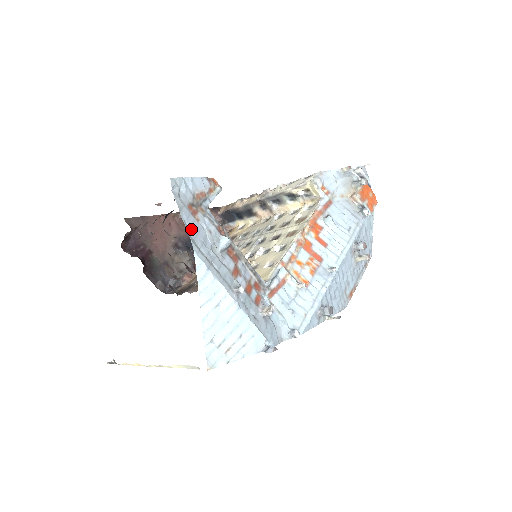
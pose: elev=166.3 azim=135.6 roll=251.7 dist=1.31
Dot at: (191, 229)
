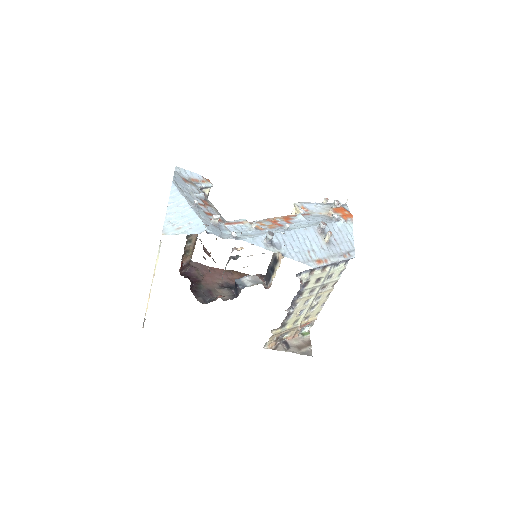
Dot at: (177, 180)
